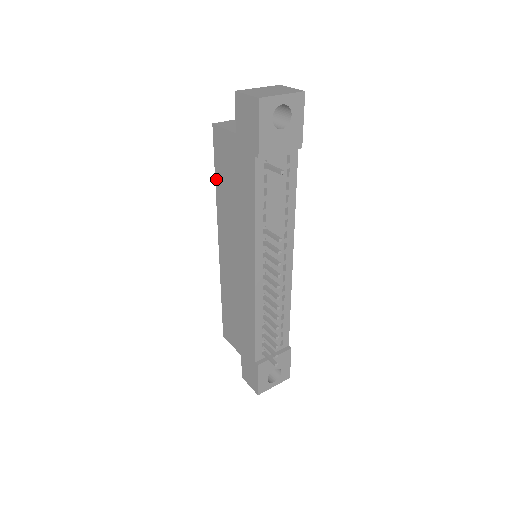
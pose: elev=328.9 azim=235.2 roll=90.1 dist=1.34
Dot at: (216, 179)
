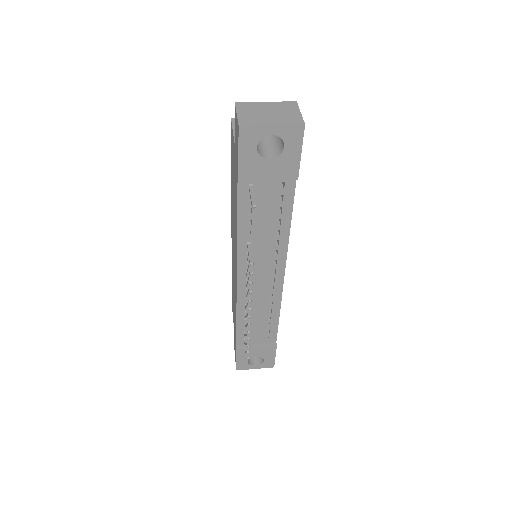
Dot at: (231, 172)
